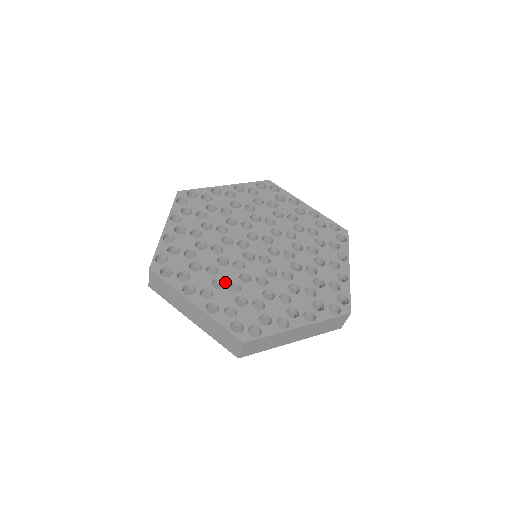
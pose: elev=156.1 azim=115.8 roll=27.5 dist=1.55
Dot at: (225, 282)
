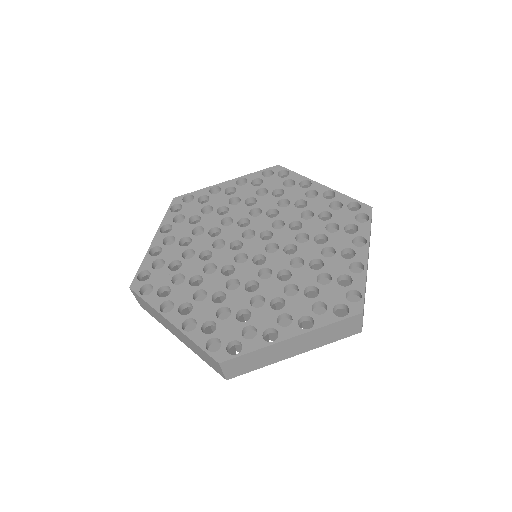
Dot at: (279, 296)
